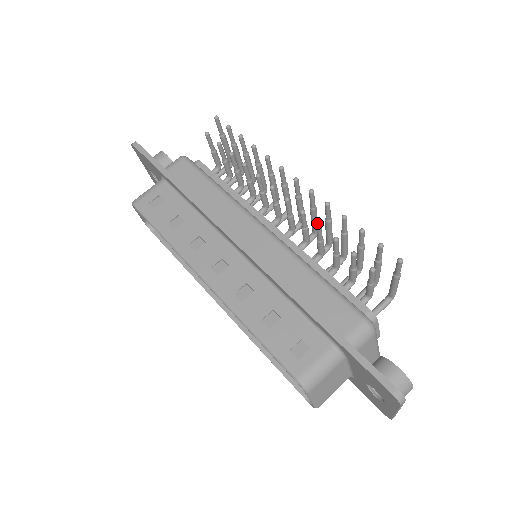
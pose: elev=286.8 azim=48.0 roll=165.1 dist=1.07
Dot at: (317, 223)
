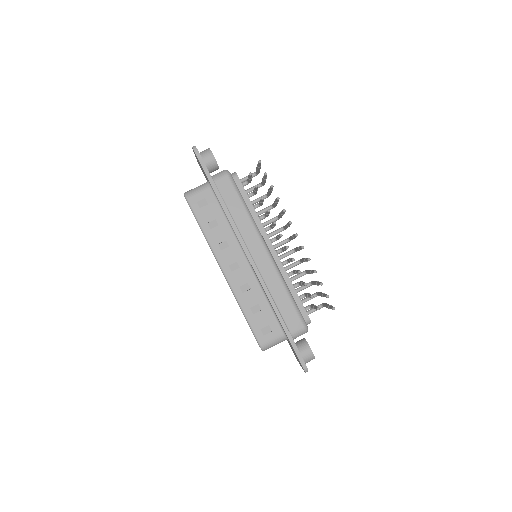
Dot at: (299, 271)
